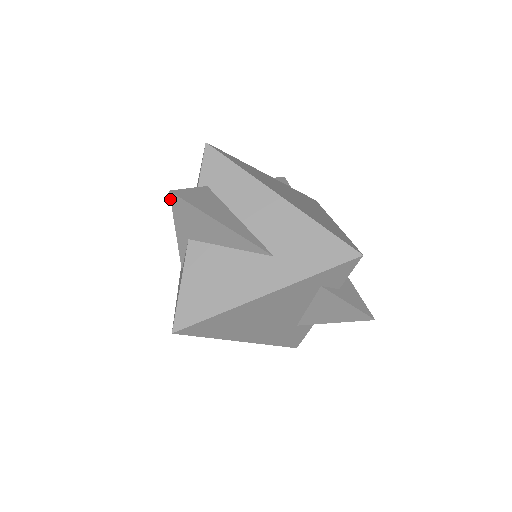
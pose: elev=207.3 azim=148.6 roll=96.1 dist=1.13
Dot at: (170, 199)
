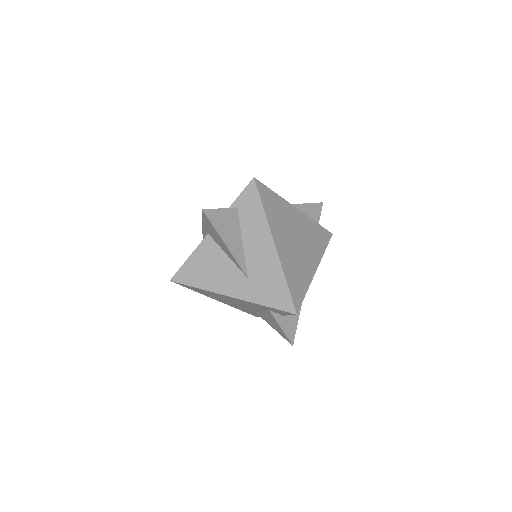
Dot at: (202, 212)
